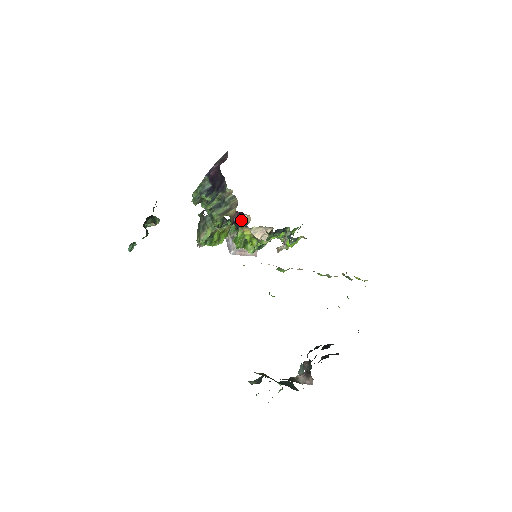
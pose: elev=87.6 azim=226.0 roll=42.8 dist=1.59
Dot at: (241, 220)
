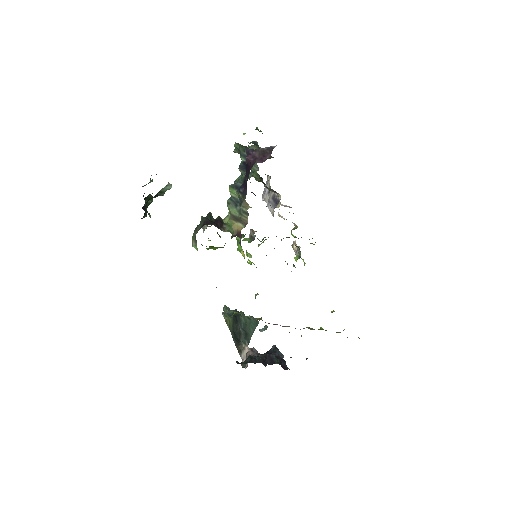
Dot at: (276, 193)
